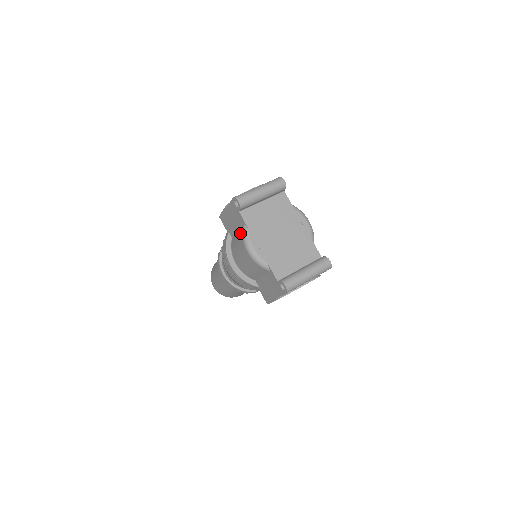
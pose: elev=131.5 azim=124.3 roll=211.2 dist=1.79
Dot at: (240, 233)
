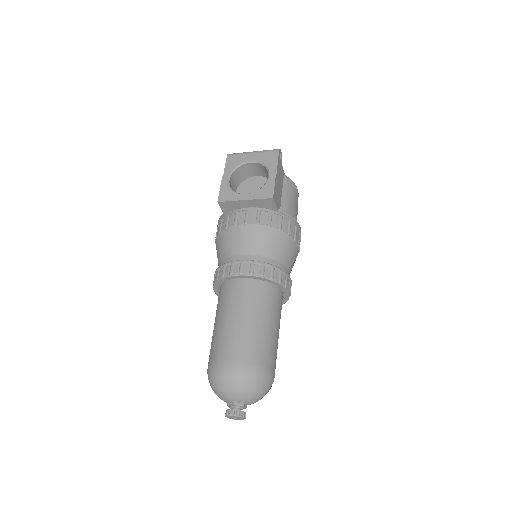
Dot at: occluded
